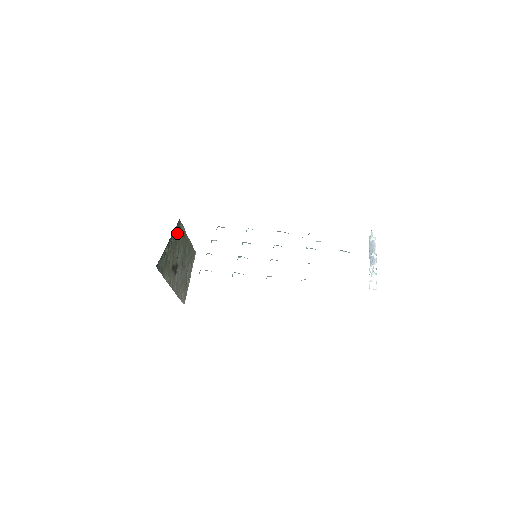
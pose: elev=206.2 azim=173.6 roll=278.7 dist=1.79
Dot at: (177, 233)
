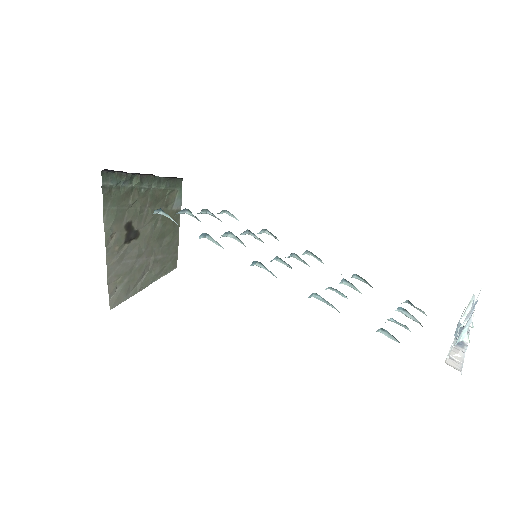
Dot at: (167, 192)
